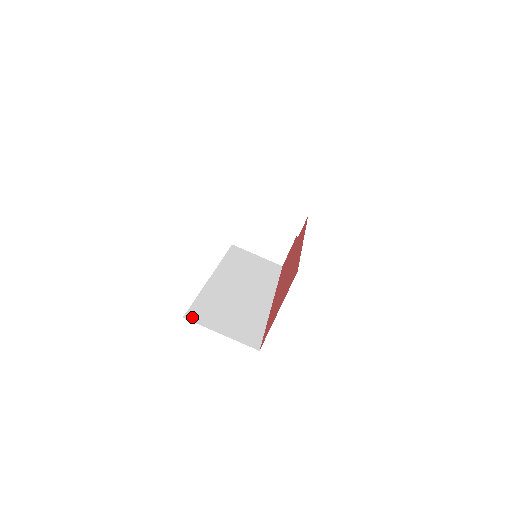
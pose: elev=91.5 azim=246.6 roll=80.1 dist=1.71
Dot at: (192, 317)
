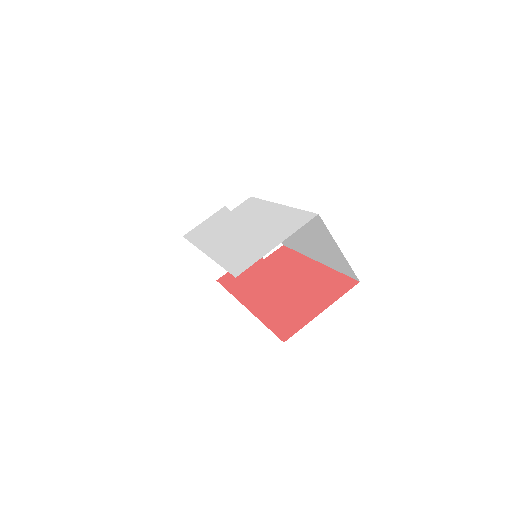
Dot at: occluded
